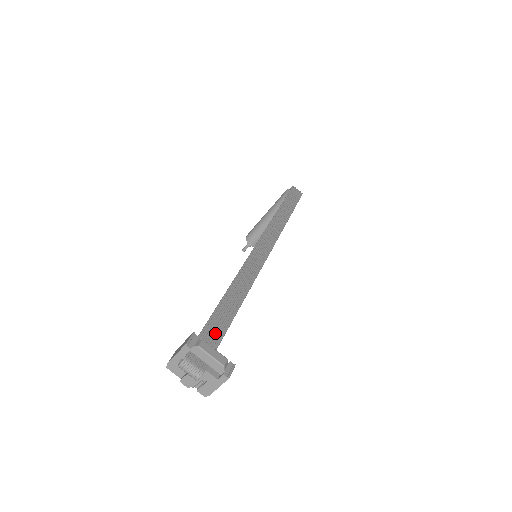
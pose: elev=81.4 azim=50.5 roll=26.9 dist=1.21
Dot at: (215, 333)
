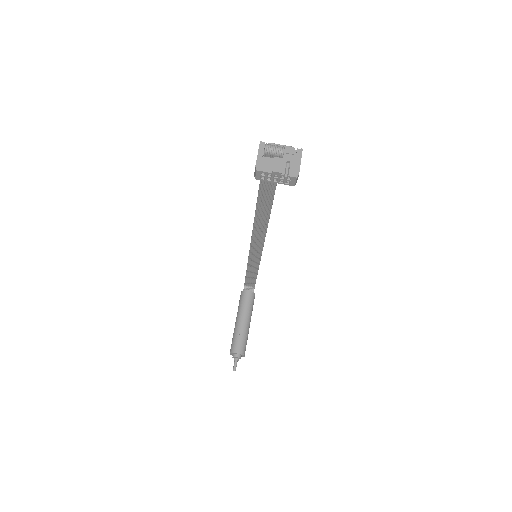
Dot at: occluded
